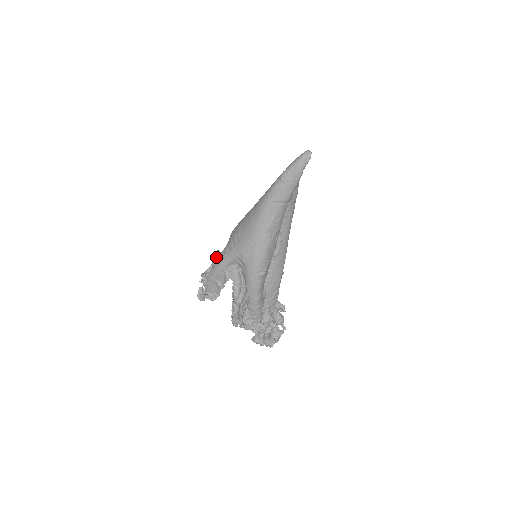
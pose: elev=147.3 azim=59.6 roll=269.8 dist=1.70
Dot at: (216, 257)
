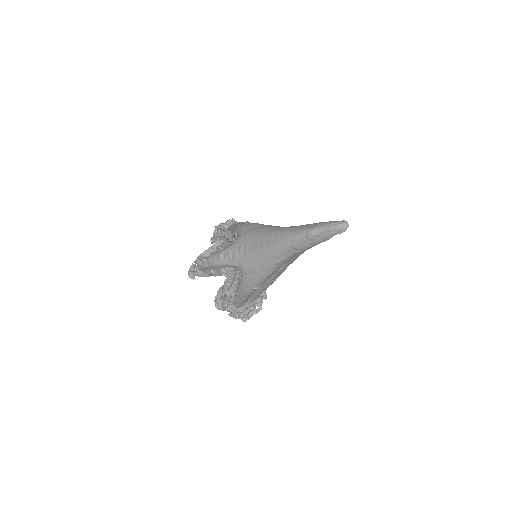
Dot at: (216, 241)
